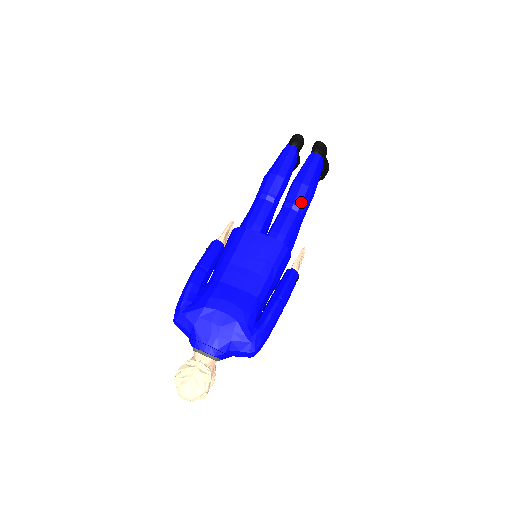
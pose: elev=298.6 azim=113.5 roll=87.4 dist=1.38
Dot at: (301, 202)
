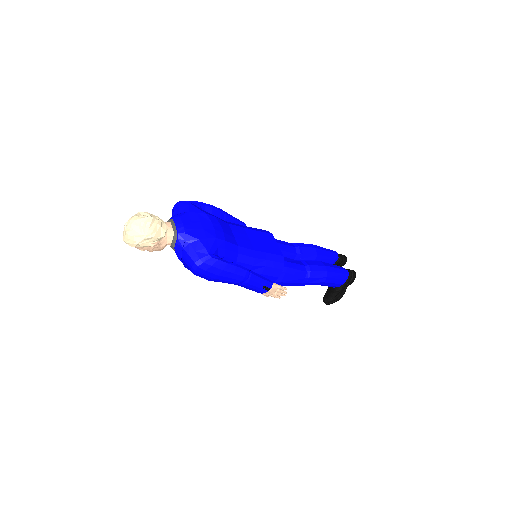
Dot at: (314, 270)
